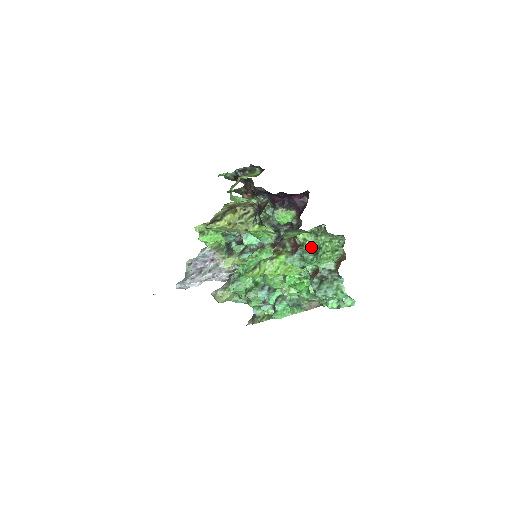
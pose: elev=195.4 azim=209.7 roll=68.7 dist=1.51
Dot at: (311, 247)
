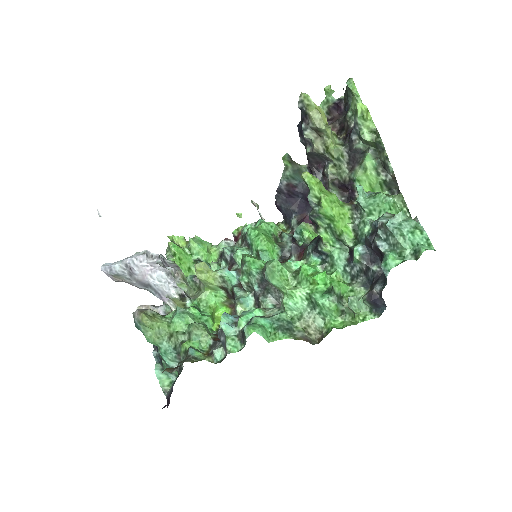
Dot at: occluded
